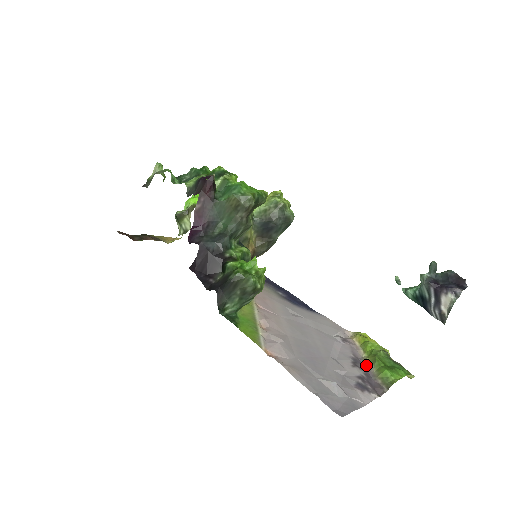
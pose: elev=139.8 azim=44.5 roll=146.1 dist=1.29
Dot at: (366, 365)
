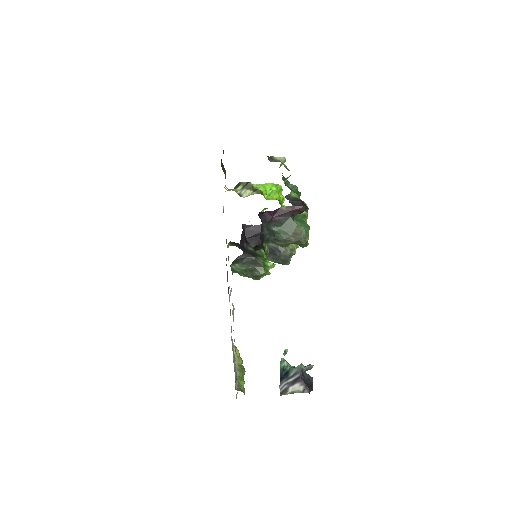
Dot at: occluded
